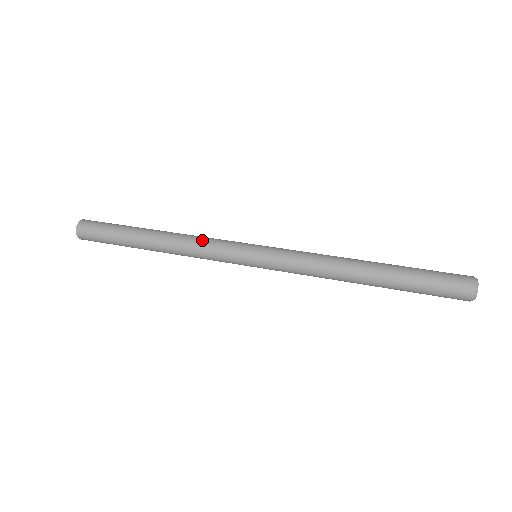
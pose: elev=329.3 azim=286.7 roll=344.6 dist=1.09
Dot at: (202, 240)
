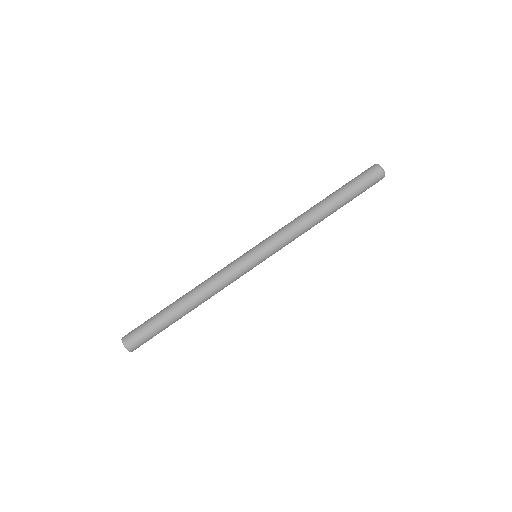
Dot at: (223, 285)
